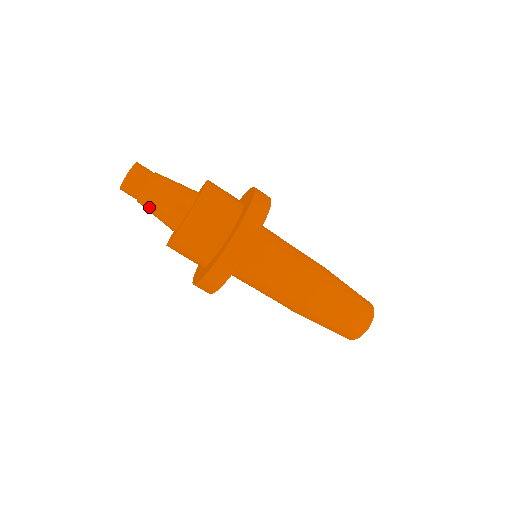
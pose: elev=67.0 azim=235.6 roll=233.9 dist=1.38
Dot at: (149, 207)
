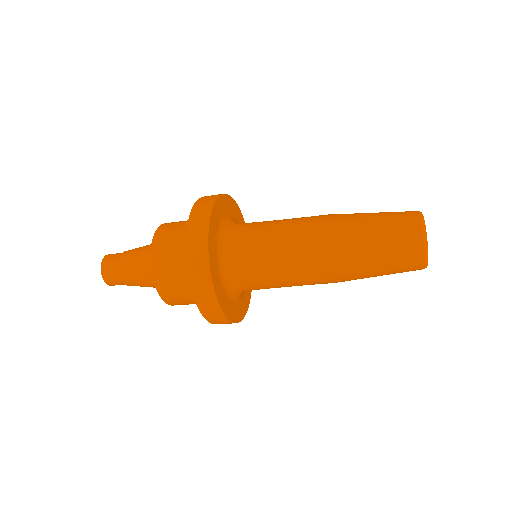
Dot at: occluded
